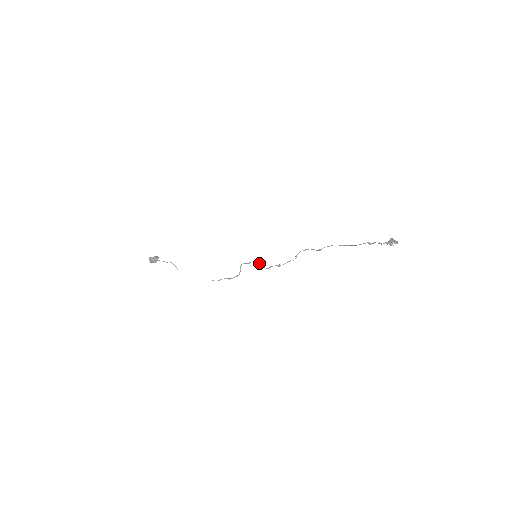
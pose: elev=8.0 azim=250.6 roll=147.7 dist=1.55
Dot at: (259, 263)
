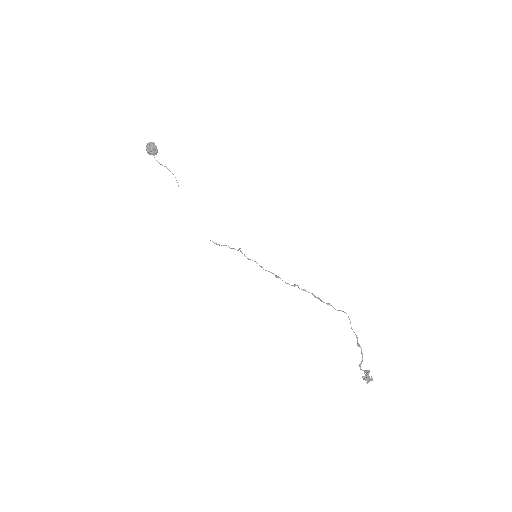
Dot at: occluded
